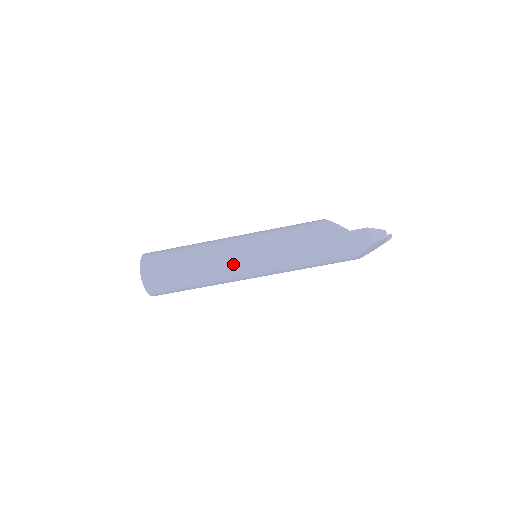
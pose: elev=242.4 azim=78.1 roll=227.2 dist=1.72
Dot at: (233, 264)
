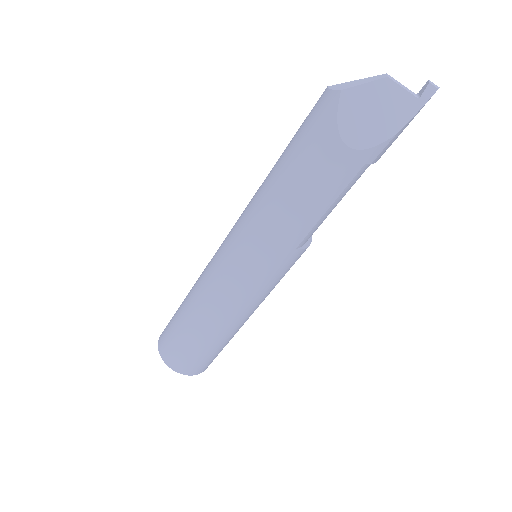
Dot at: (211, 270)
